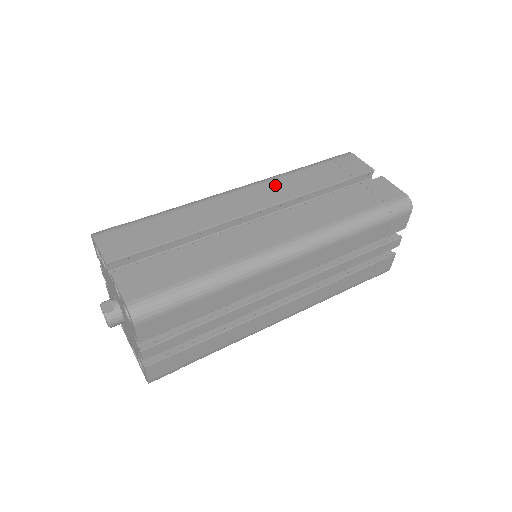
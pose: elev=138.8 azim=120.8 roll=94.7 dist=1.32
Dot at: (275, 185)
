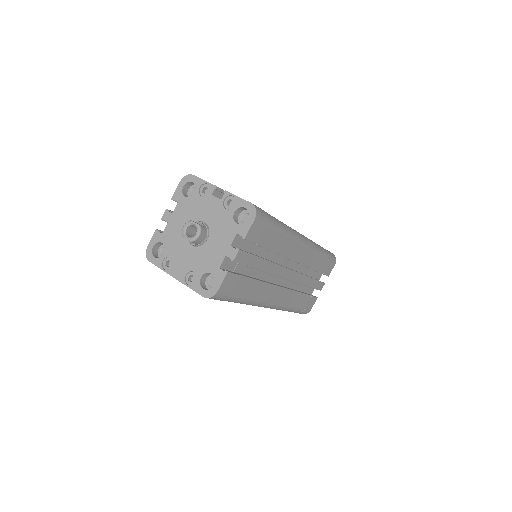
Dot at: occluded
